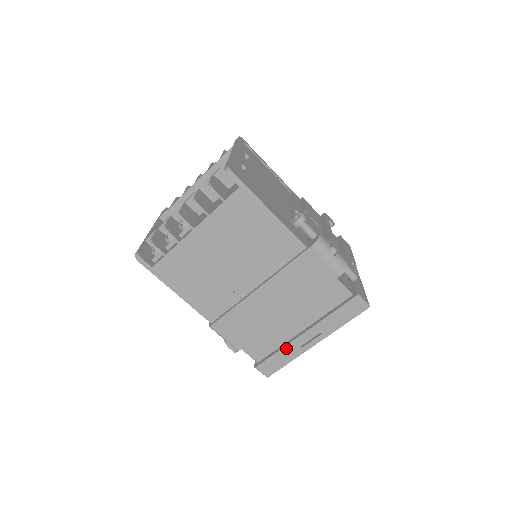
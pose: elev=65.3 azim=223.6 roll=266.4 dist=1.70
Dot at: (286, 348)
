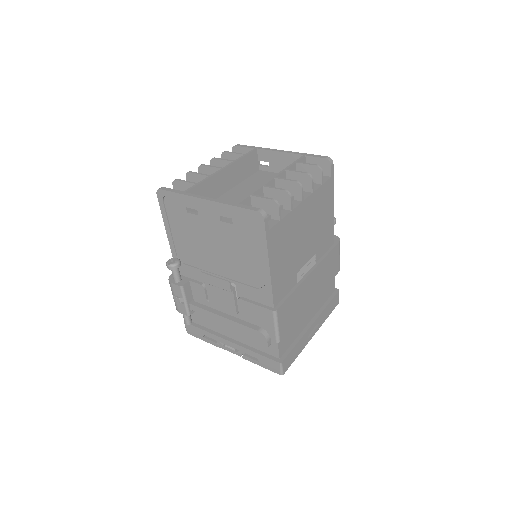
Dot at: (302, 339)
